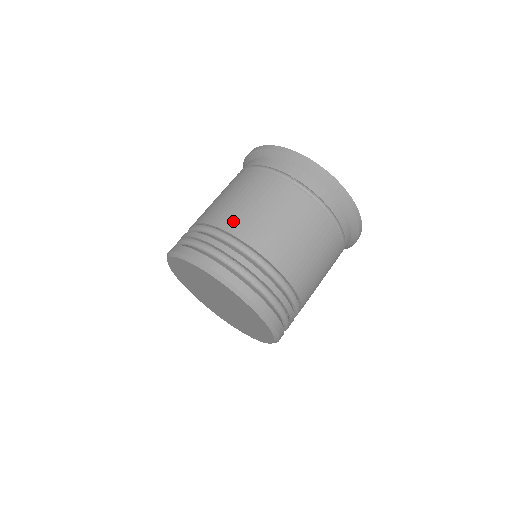
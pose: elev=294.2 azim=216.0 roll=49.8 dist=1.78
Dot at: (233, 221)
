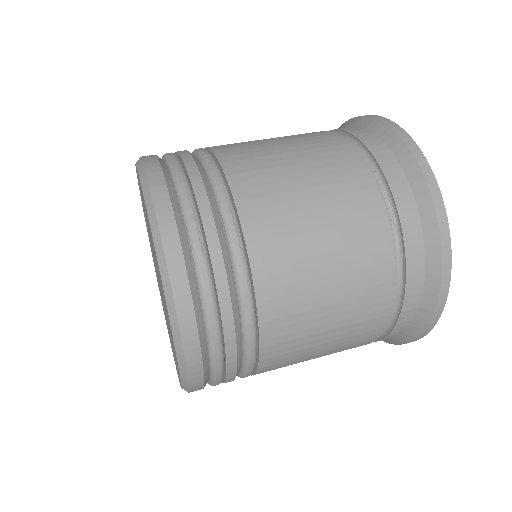
Dot at: occluded
